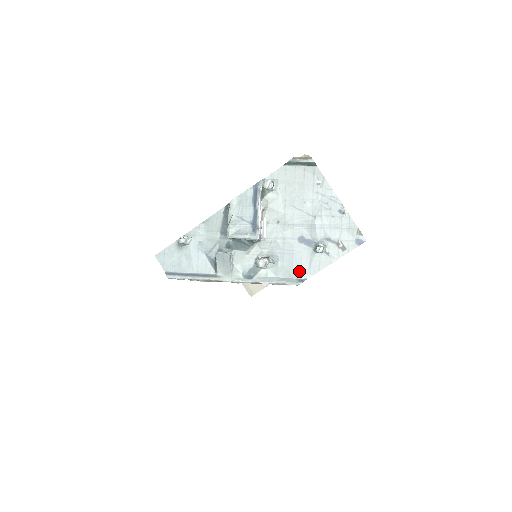
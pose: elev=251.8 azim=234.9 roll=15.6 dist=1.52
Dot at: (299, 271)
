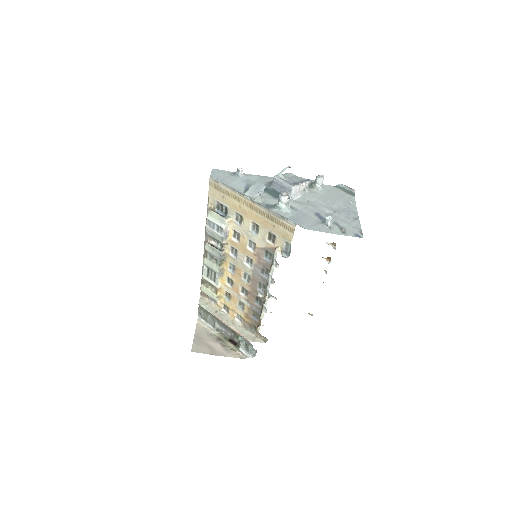
Dot at: (303, 223)
